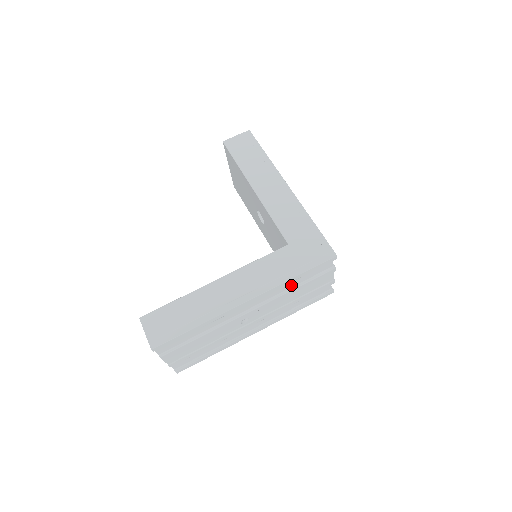
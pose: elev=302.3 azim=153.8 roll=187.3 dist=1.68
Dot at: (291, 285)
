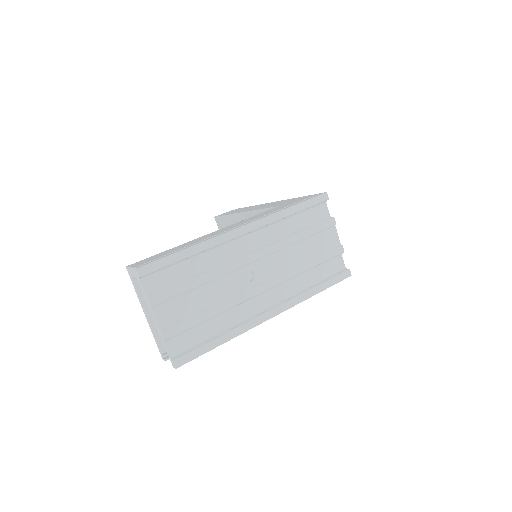
Dot at: (290, 229)
